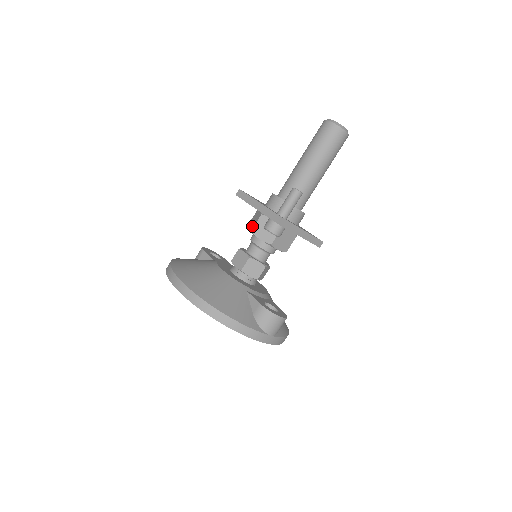
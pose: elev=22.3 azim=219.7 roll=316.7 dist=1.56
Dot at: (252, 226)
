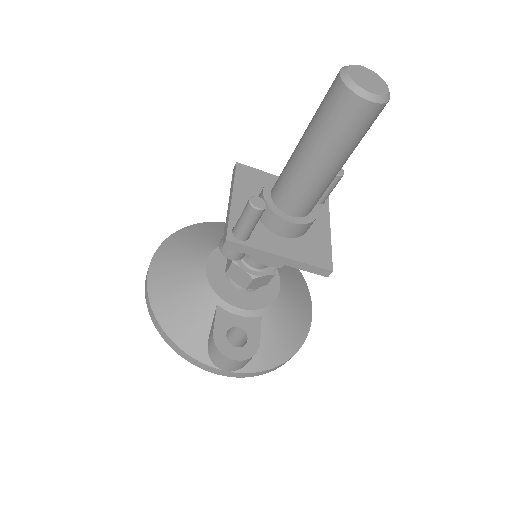
Dot at: occluded
